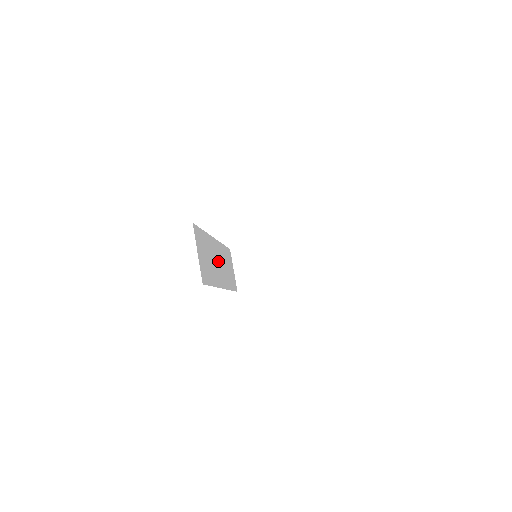
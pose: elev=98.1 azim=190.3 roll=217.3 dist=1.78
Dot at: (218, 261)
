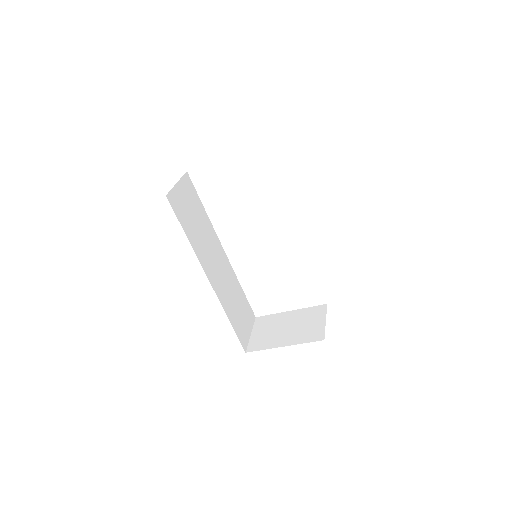
Dot at: (217, 263)
